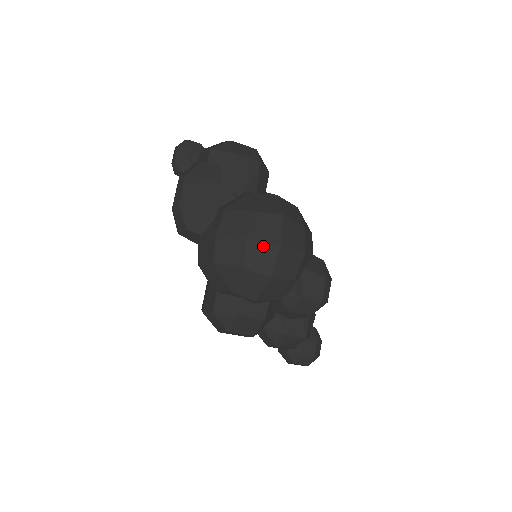
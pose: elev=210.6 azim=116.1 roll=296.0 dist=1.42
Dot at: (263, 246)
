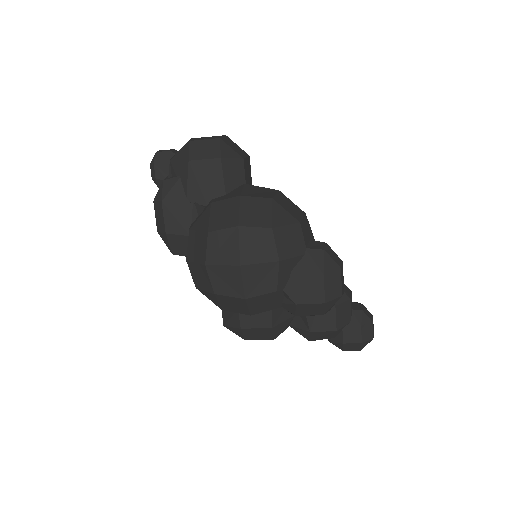
Dot at: (223, 269)
